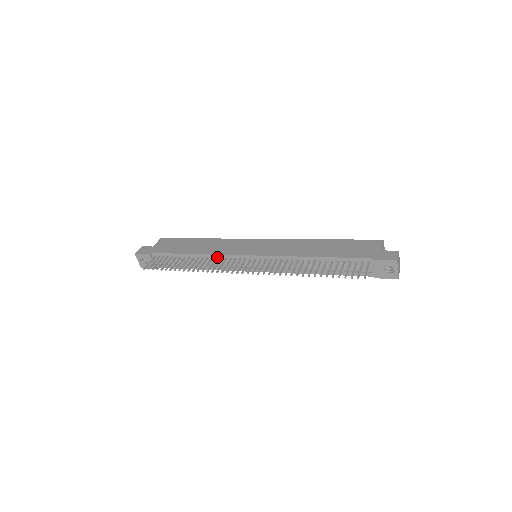
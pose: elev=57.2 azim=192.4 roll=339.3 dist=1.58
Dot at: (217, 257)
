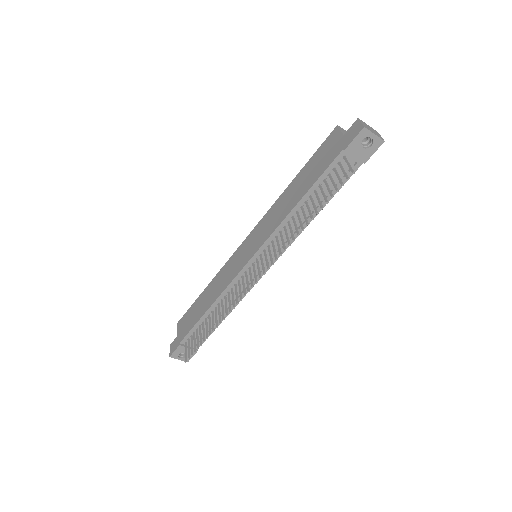
Dot at: (228, 291)
